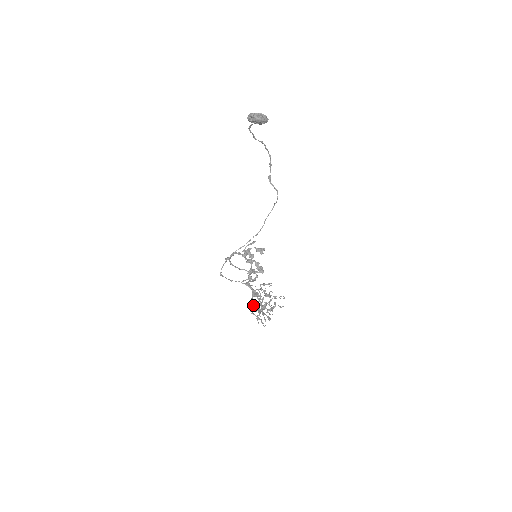
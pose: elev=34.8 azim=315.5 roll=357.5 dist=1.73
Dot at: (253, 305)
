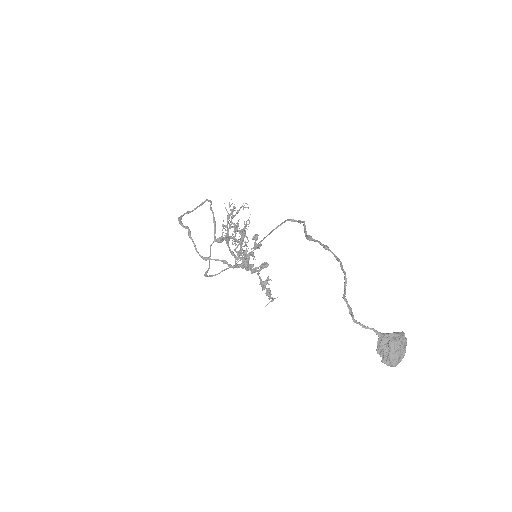
Dot at: (234, 255)
